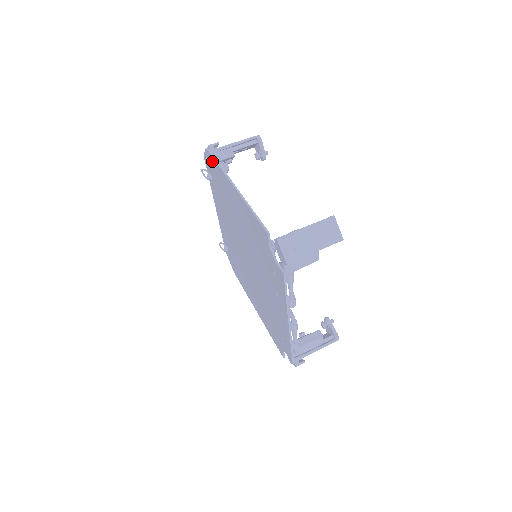
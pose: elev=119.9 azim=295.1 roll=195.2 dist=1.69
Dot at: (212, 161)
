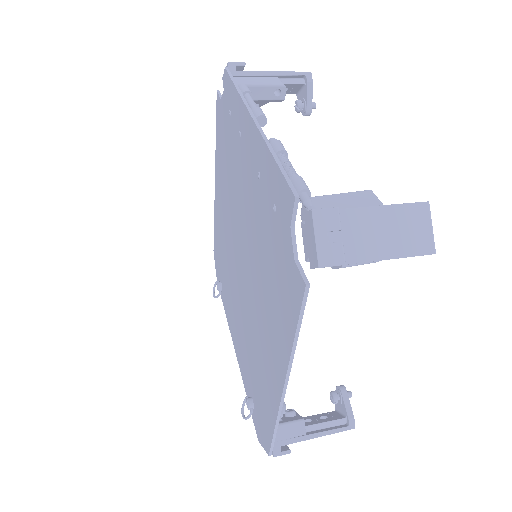
Dot at: (215, 244)
